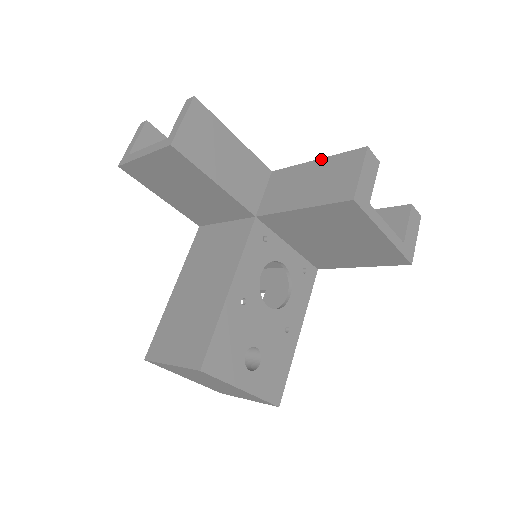
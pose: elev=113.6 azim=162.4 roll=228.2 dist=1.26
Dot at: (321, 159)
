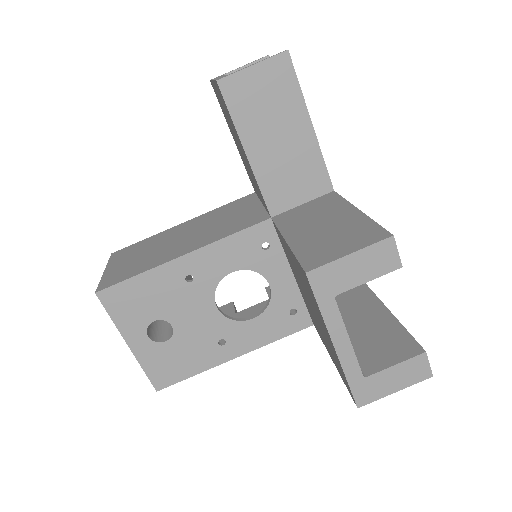
Dot at: (361, 212)
